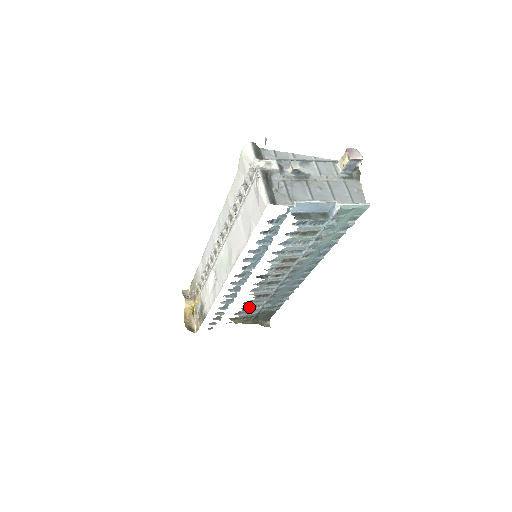
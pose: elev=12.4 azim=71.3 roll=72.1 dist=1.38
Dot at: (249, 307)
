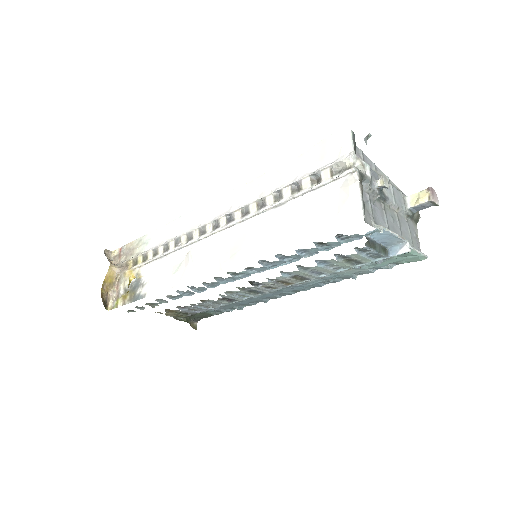
Dot at: (199, 305)
